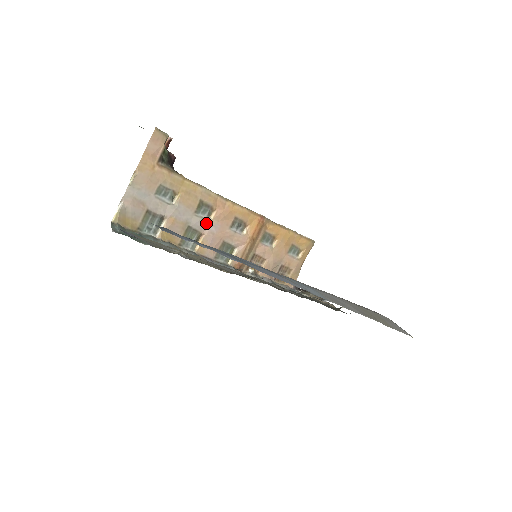
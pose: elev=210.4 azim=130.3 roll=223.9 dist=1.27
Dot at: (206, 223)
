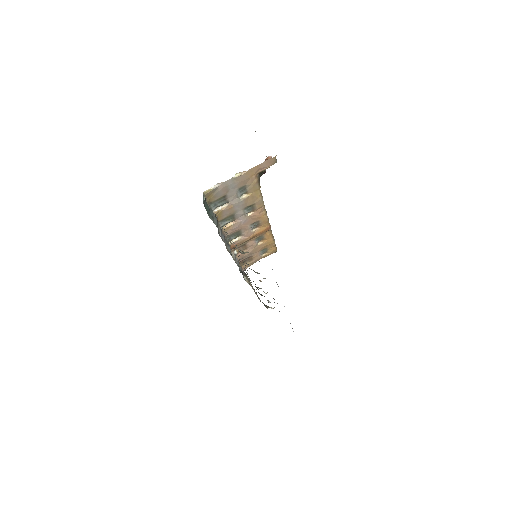
Dot at: (243, 216)
